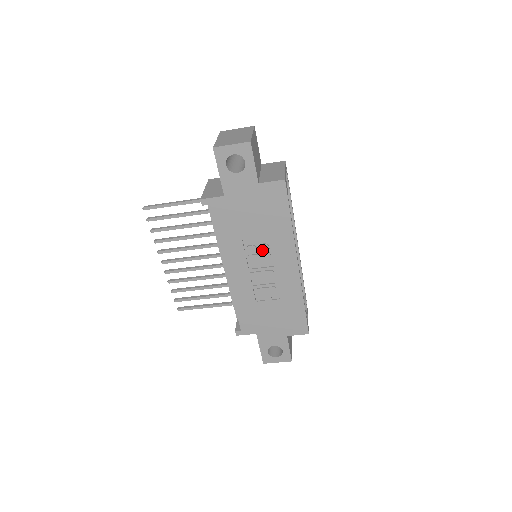
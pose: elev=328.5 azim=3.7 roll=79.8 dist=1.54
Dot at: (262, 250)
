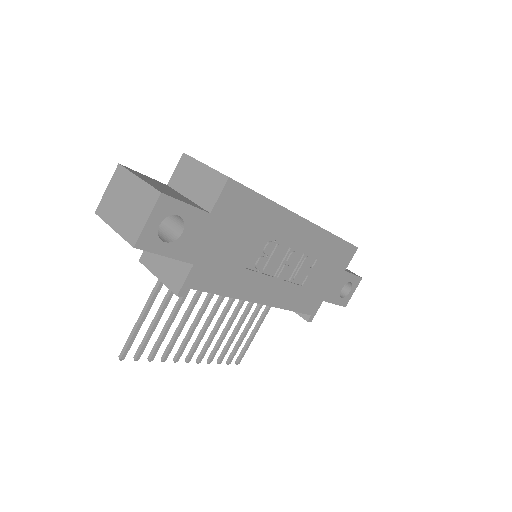
Dot at: (270, 252)
